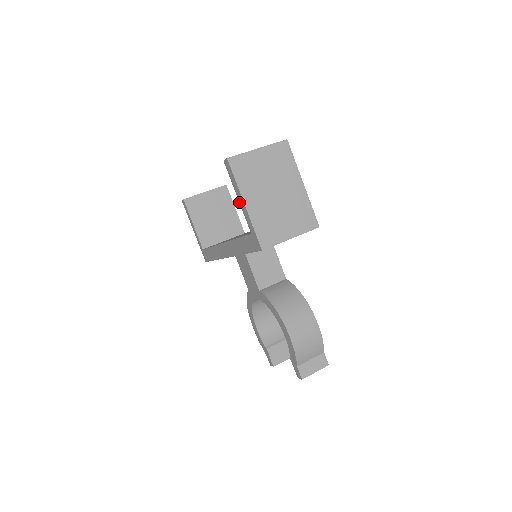
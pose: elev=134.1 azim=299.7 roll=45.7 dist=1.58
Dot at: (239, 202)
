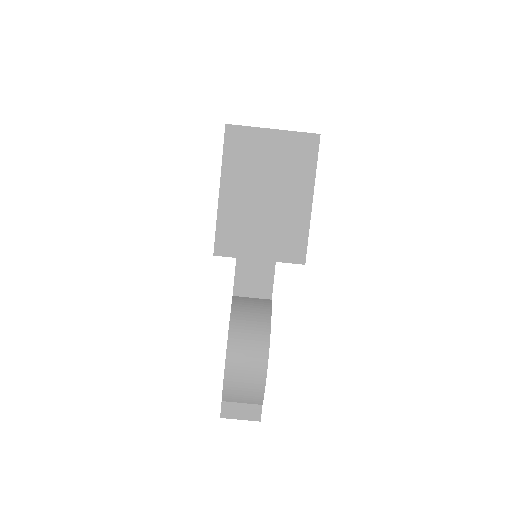
Dot at: occluded
